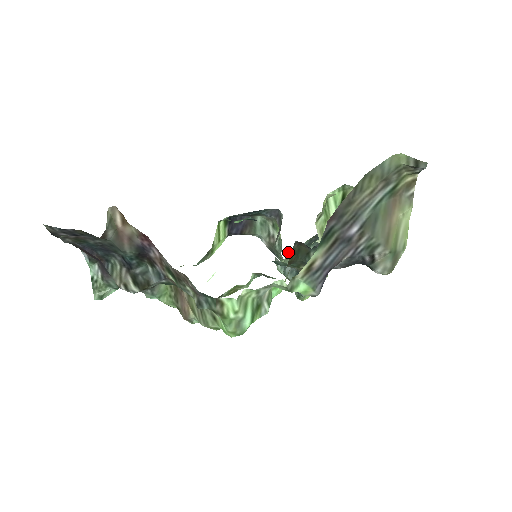
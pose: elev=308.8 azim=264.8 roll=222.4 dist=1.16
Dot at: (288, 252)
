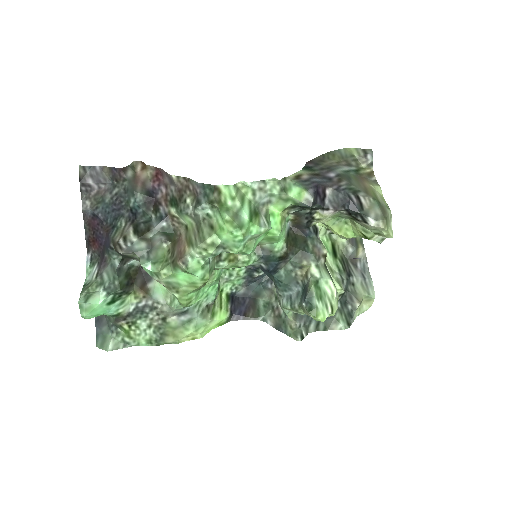
Dot at: occluded
